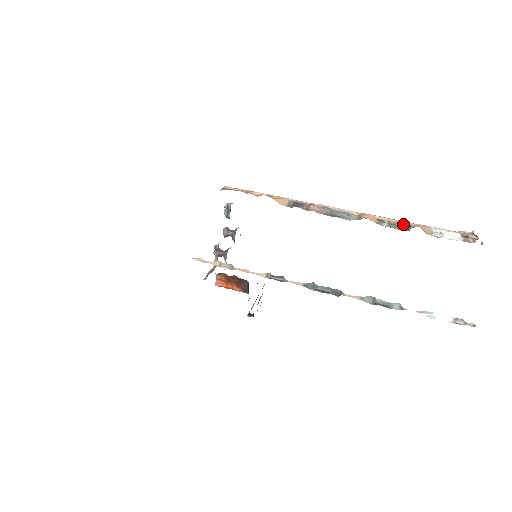
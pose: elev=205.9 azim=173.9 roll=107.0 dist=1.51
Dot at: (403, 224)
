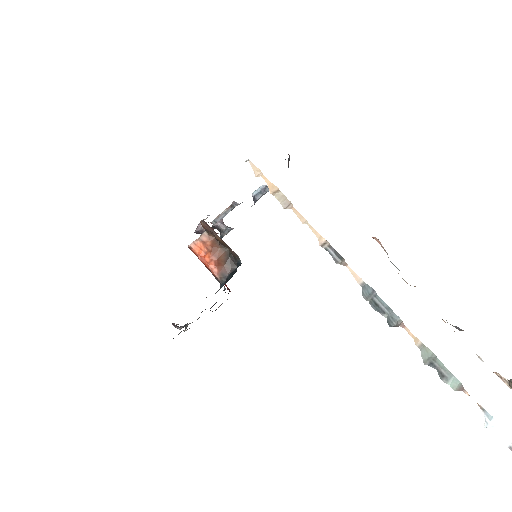
Dot at: occluded
